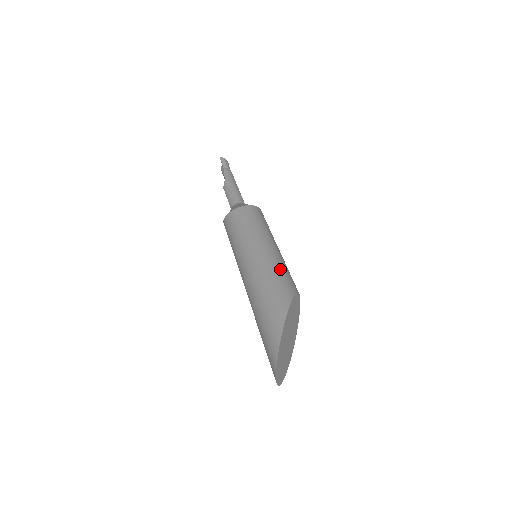
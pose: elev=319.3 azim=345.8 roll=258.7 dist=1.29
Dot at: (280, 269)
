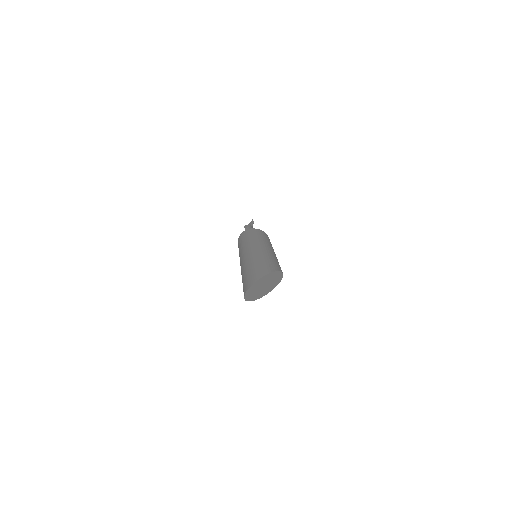
Dot at: occluded
